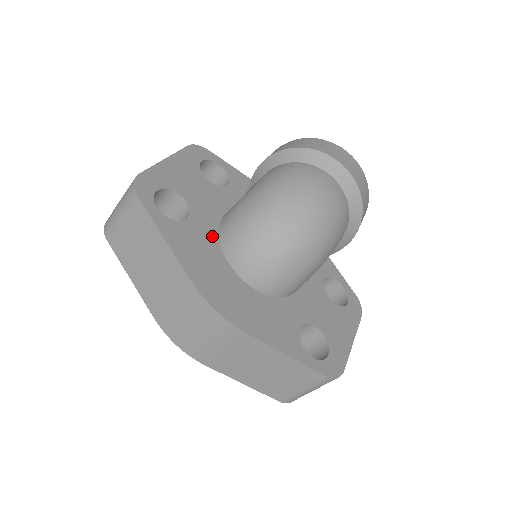
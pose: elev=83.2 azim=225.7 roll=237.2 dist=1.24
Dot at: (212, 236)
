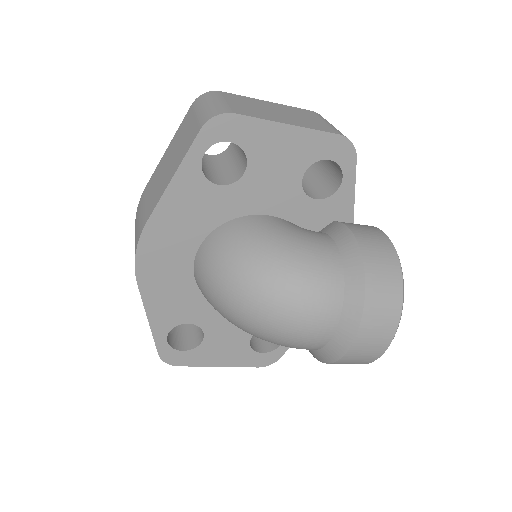
Dot at: (222, 216)
